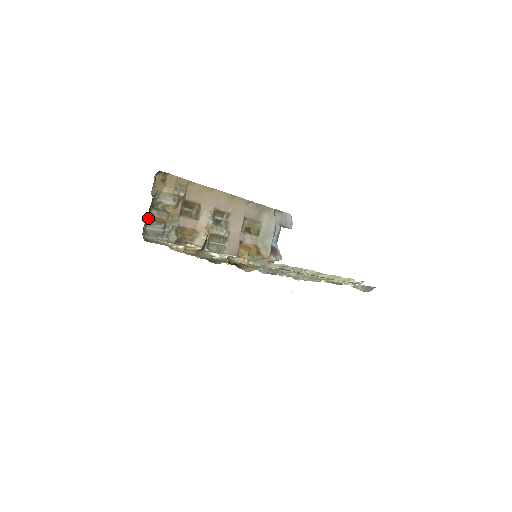
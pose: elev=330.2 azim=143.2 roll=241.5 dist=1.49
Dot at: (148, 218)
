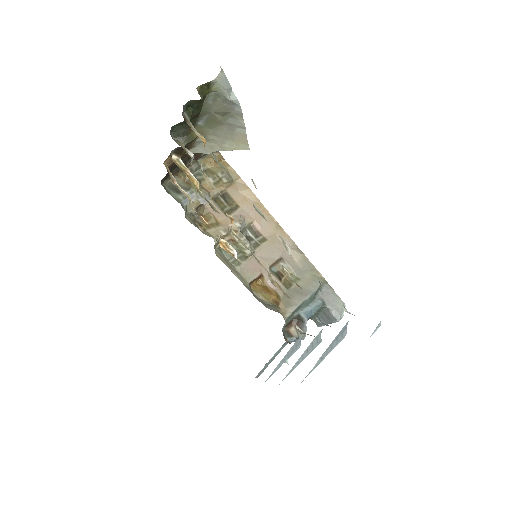
Dot at: (180, 175)
